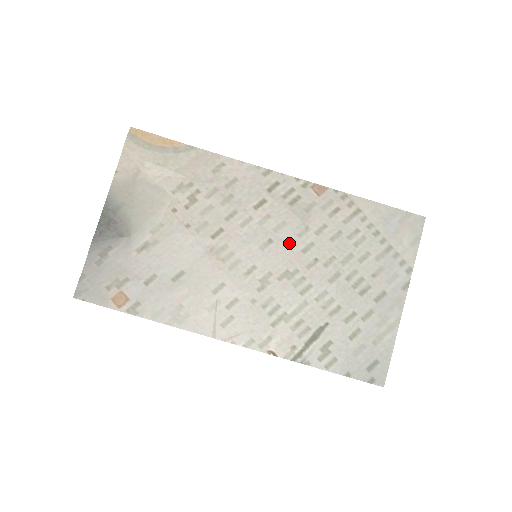
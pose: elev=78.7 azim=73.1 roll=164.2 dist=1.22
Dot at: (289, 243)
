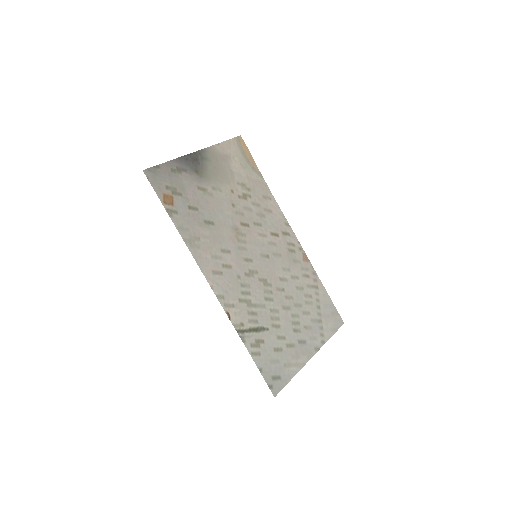
Dot at: (276, 267)
